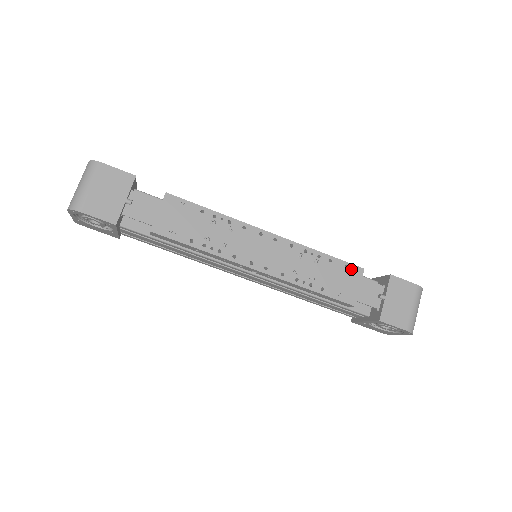
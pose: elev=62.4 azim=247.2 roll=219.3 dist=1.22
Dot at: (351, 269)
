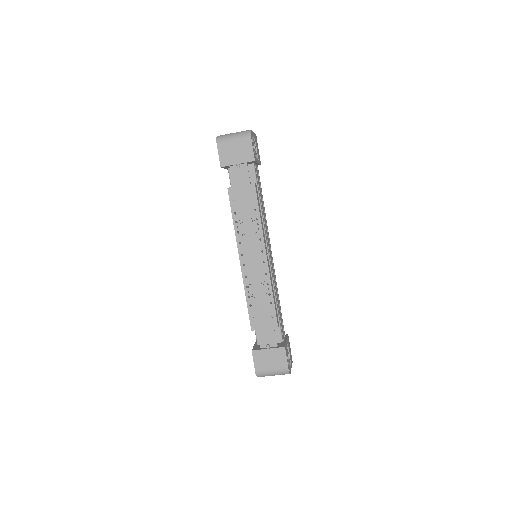
Dot at: (273, 319)
